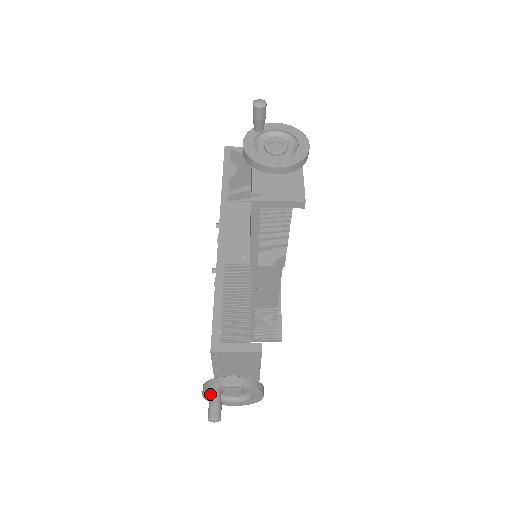
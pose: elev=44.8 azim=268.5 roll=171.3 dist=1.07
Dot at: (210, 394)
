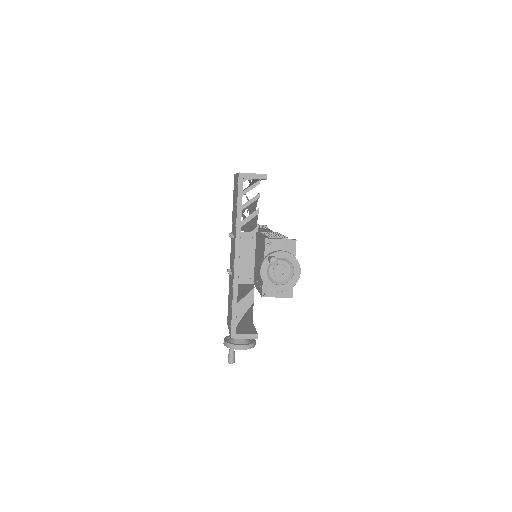
Dot at: occluded
